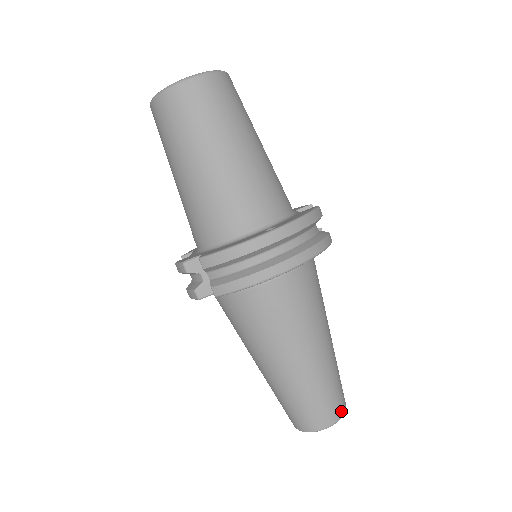
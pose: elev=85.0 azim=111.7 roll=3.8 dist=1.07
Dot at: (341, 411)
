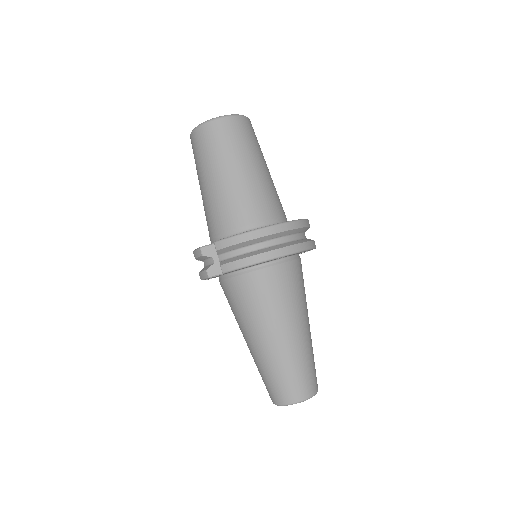
Dot at: (313, 390)
